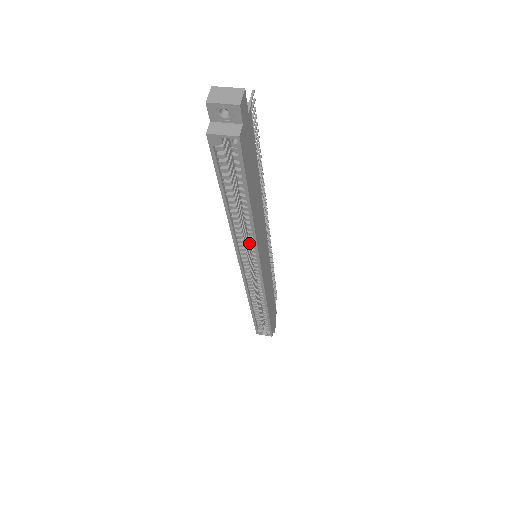
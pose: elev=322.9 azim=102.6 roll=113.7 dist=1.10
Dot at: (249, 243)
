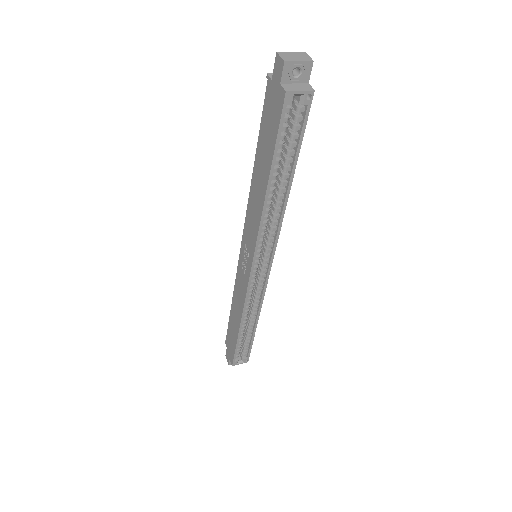
Dot at: occluded
